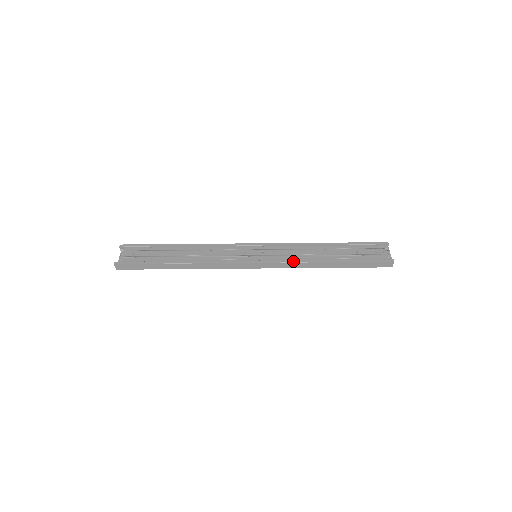
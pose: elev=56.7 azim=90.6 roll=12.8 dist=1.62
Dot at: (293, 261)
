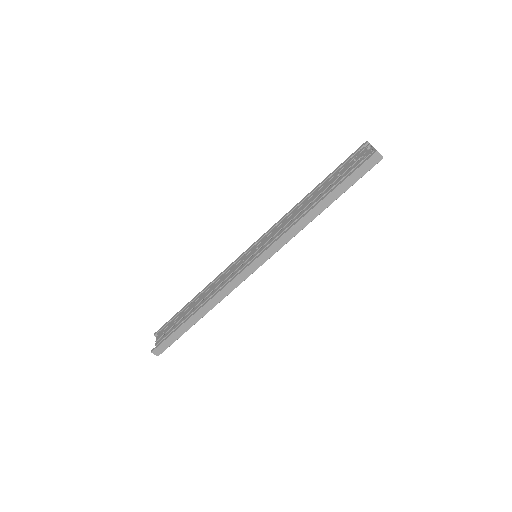
Dot at: (284, 233)
